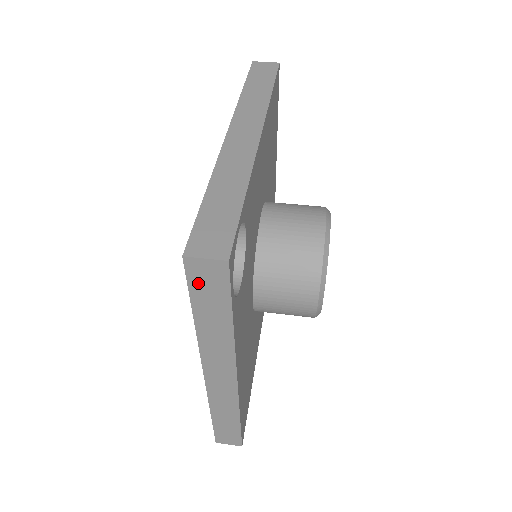
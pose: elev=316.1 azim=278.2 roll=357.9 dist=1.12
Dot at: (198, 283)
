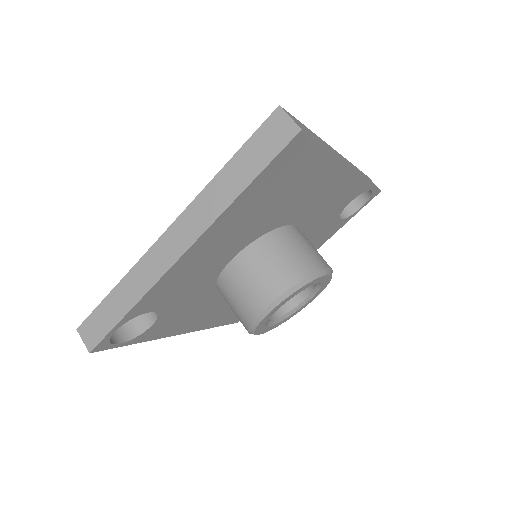
Dot at: occluded
